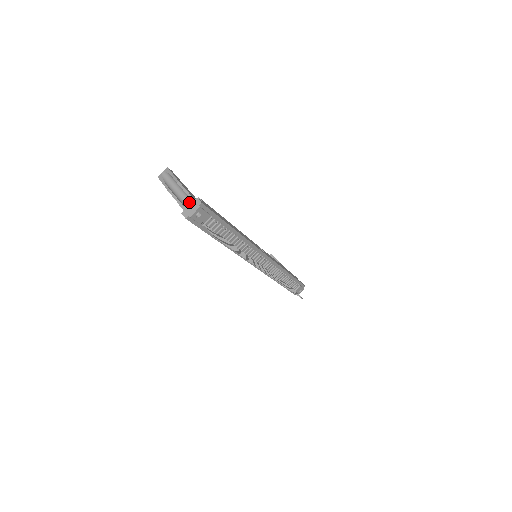
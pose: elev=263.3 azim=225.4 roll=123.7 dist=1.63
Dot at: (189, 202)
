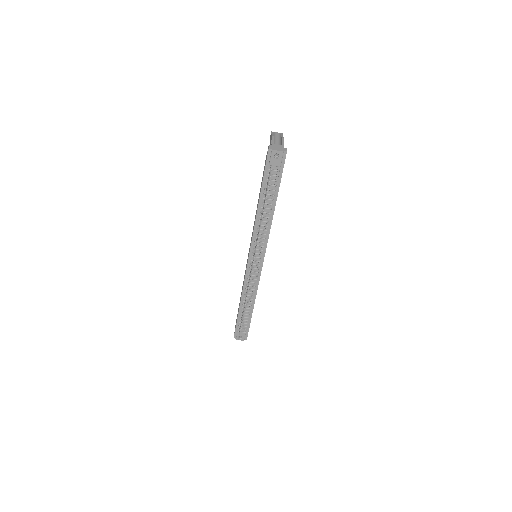
Dot at: (280, 146)
